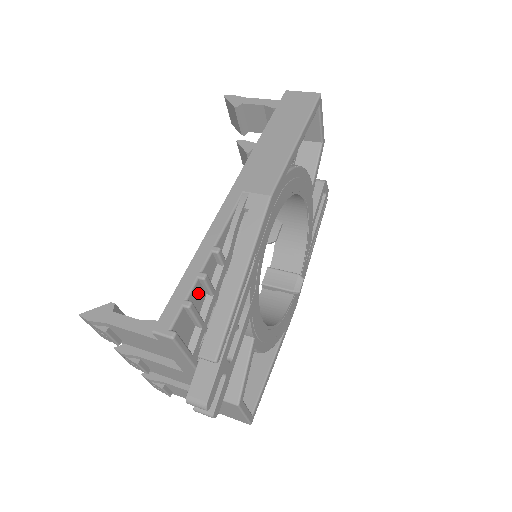
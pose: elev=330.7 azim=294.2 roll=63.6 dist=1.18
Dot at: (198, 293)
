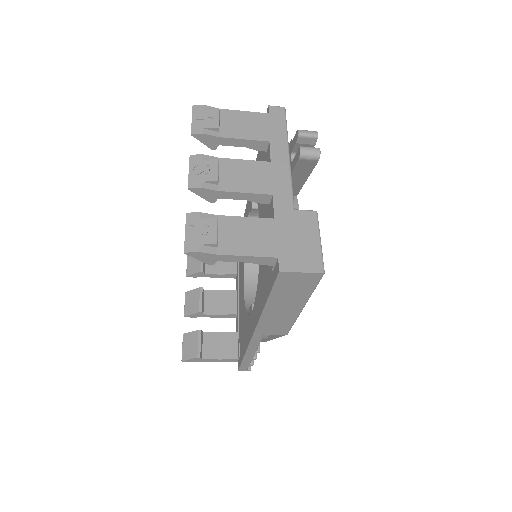
Dot at: occluded
